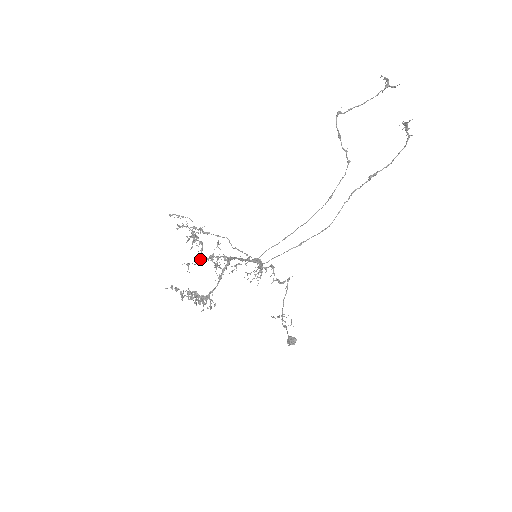
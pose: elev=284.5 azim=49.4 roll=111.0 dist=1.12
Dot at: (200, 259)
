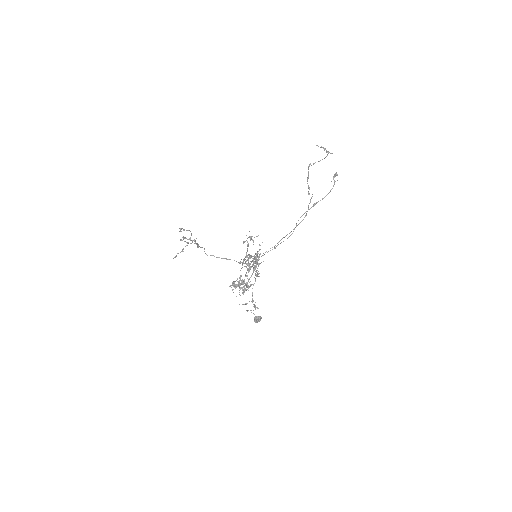
Dot at: (245, 257)
